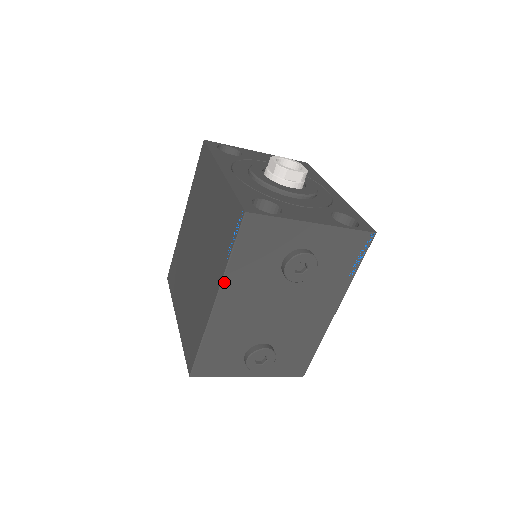
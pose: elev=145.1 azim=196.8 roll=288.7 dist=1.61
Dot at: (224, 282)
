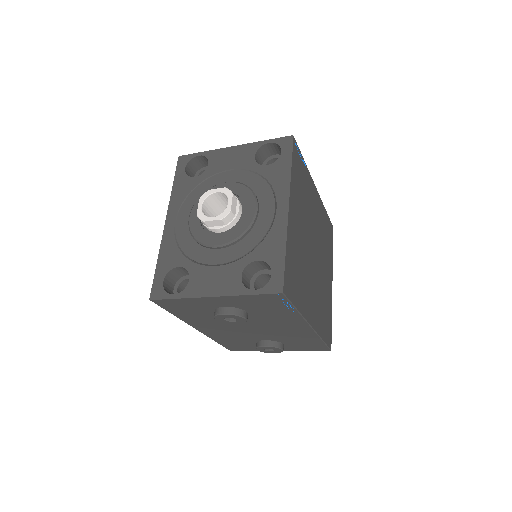
Dot at: (187, 323)
